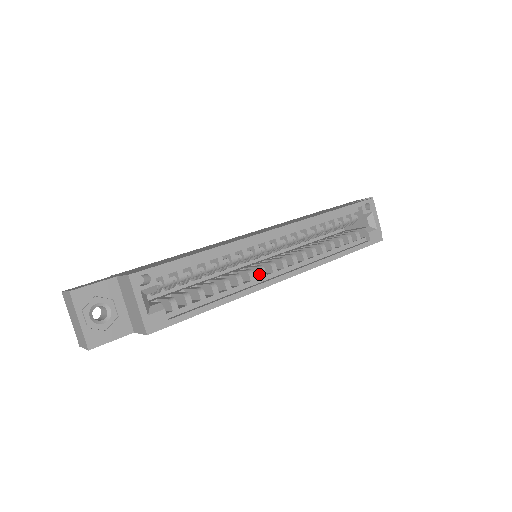
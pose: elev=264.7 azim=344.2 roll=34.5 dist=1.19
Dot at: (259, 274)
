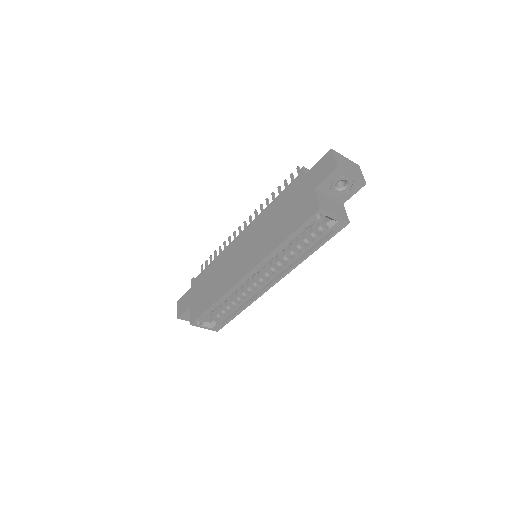
Dot at: (257, 285)
